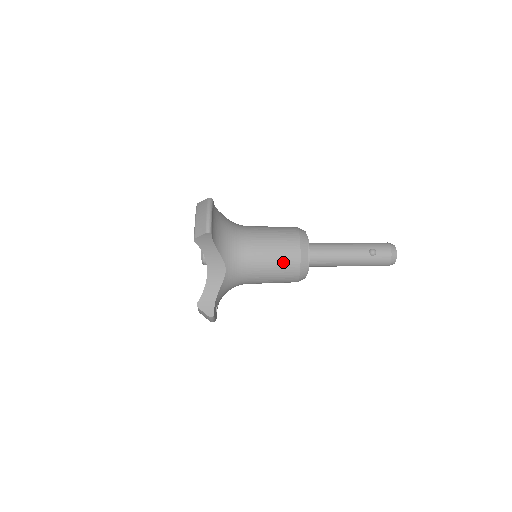
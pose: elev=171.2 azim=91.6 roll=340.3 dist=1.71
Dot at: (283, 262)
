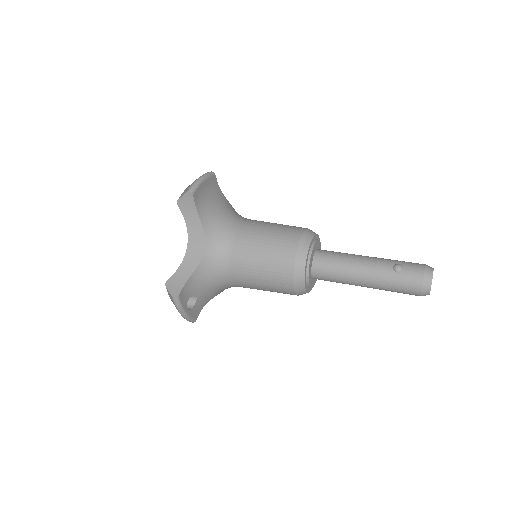
Dot at: (275, 254)
